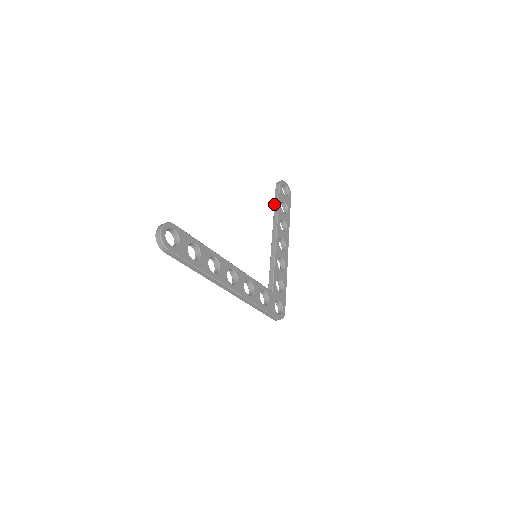
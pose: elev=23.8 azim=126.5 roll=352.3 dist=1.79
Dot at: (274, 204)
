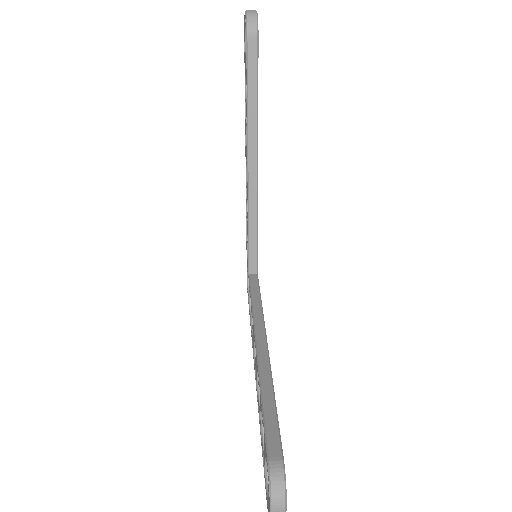
Dot at: (247, 93)
